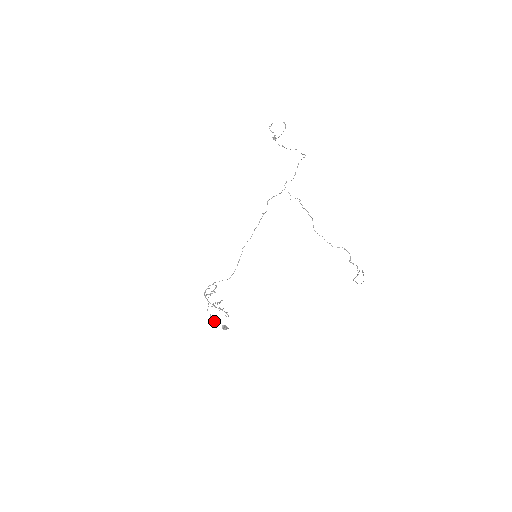
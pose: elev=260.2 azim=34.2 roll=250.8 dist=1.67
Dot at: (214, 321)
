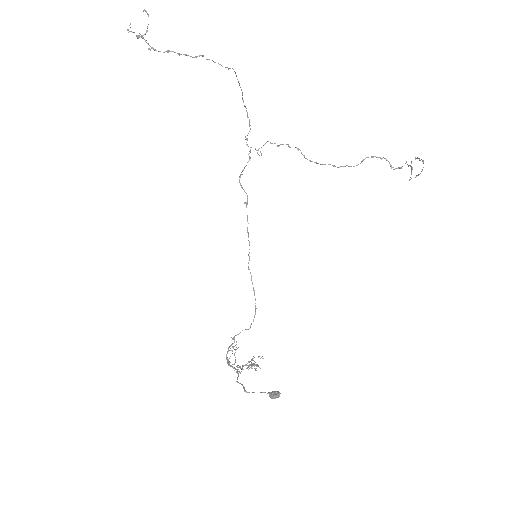
Dot at: occluded
